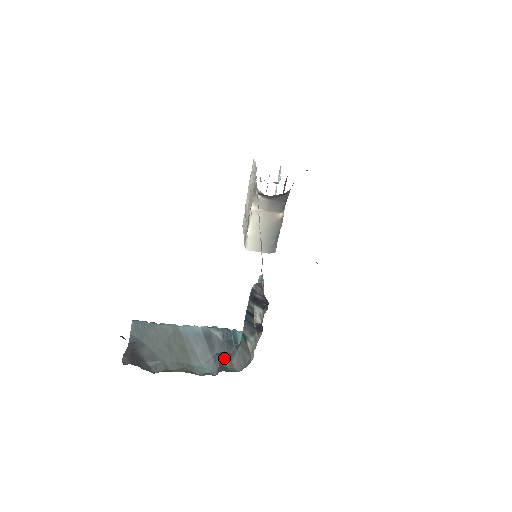
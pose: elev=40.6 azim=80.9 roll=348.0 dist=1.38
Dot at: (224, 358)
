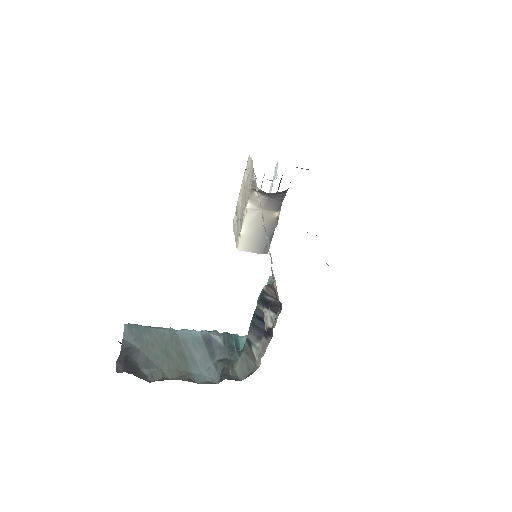
Dot at: (226, 365)
